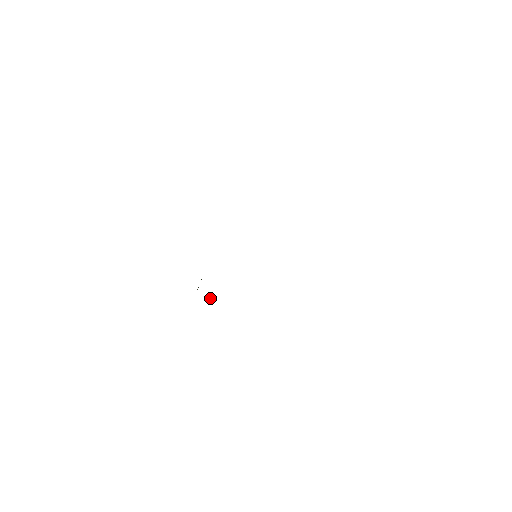
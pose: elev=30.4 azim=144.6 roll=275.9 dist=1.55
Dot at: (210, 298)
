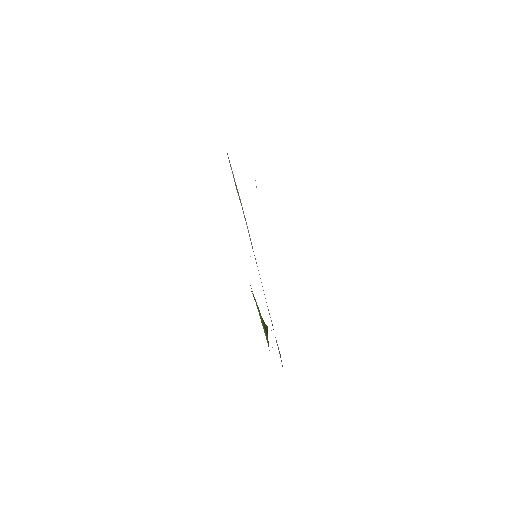
Dot at: occluded
